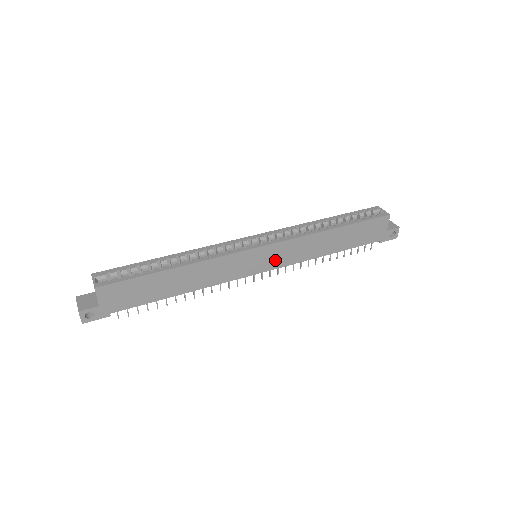
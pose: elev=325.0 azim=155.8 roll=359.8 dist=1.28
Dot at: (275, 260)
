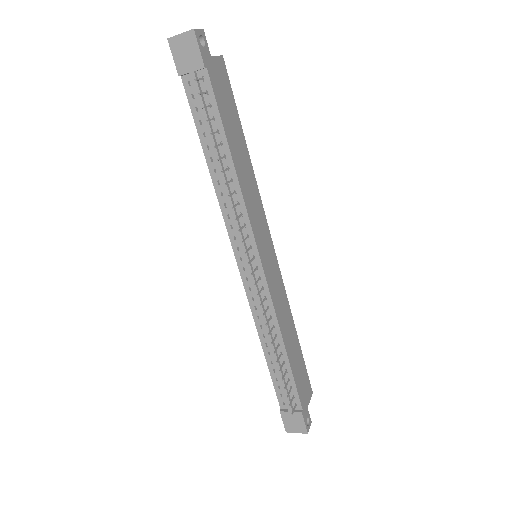
Dot at: (270, 275)
